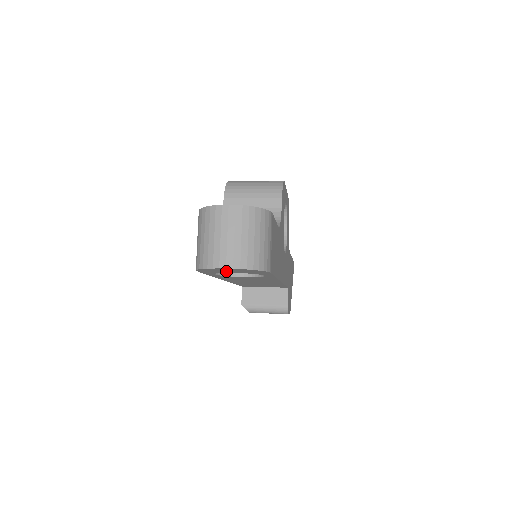
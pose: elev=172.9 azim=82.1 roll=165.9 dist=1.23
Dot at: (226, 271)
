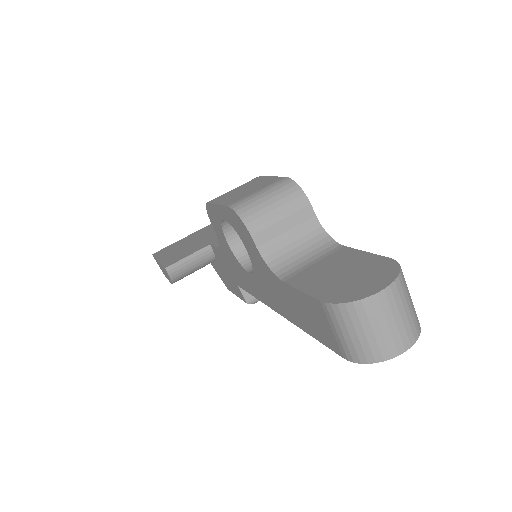
Dot at: occluded
